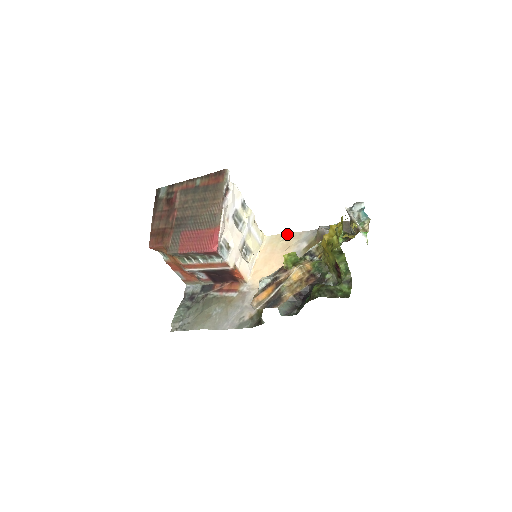
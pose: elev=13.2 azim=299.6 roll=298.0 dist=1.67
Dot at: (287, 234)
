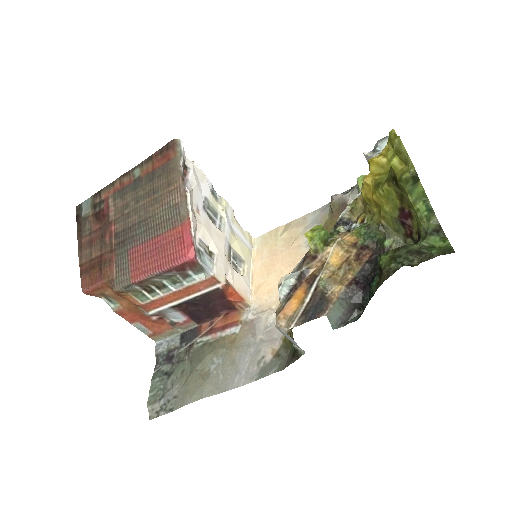
Dot at: (285, 225)
